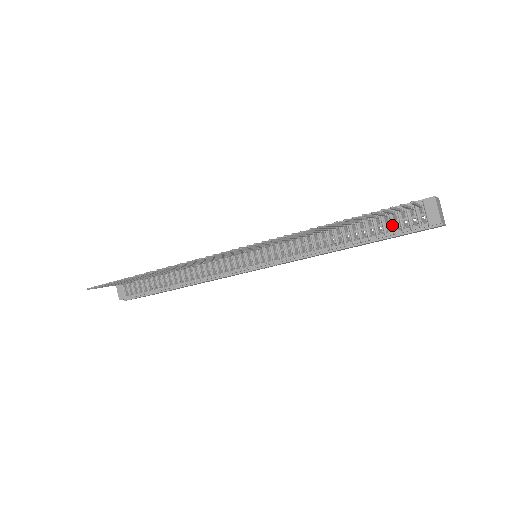
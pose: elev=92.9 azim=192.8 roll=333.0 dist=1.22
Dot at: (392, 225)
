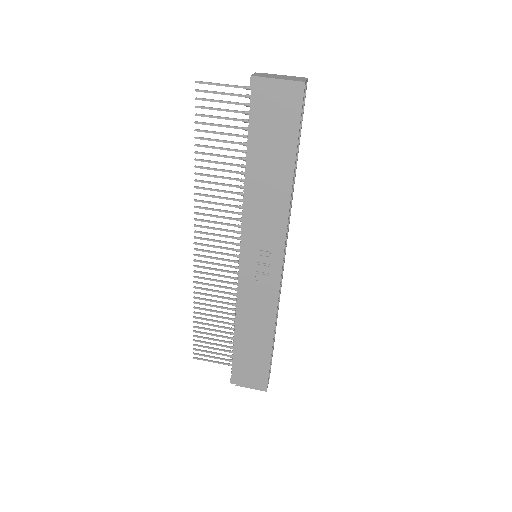
Dot at: occluded
